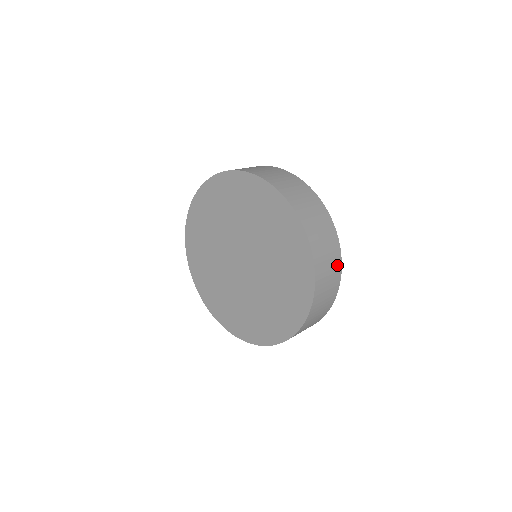
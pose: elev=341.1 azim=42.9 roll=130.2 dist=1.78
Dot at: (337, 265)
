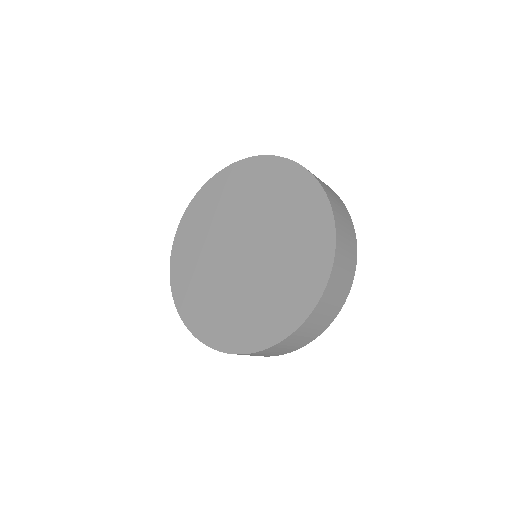
Dot at: occluded
